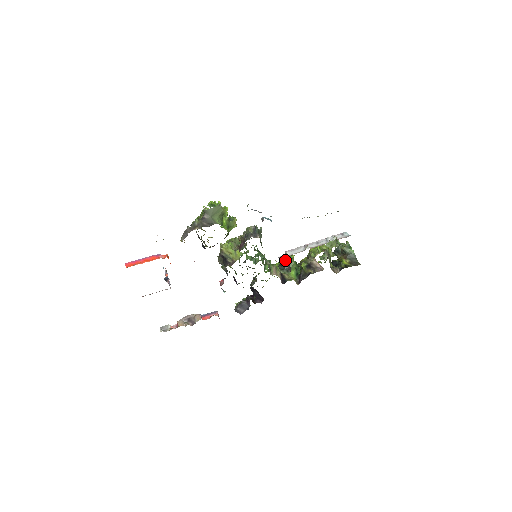
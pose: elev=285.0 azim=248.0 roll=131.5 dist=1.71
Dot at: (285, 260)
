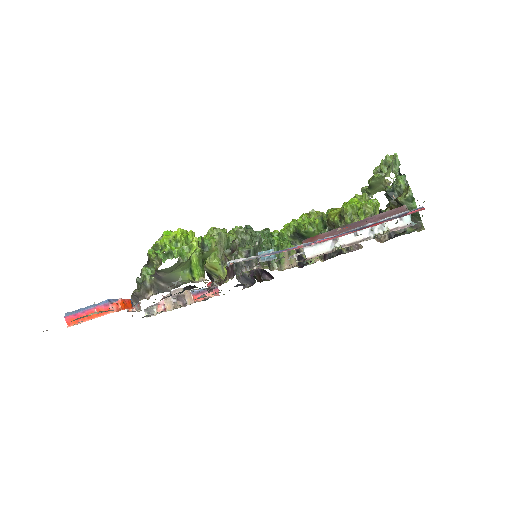
Dot at: (304, 230)
